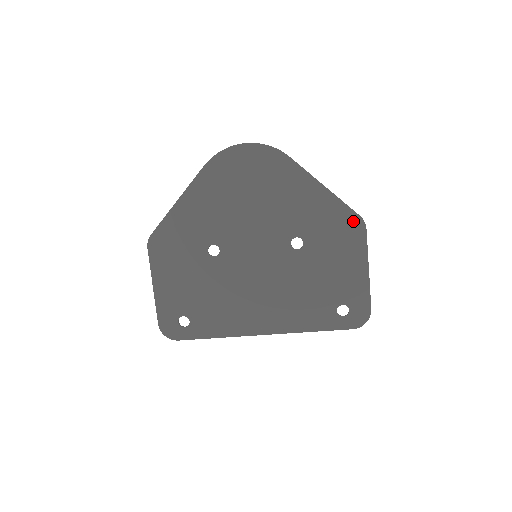
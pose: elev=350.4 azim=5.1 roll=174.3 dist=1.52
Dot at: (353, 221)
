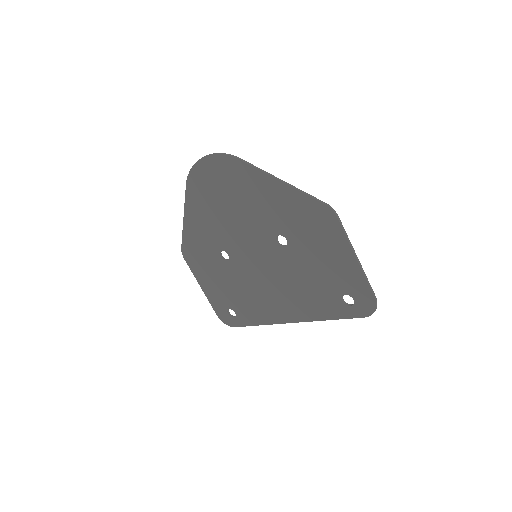
Dot at: (321, 211)
